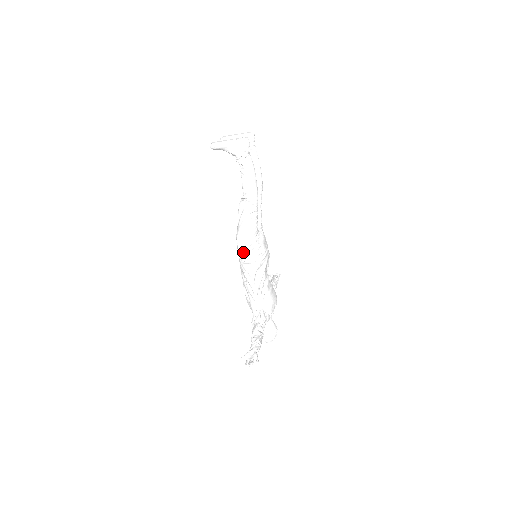
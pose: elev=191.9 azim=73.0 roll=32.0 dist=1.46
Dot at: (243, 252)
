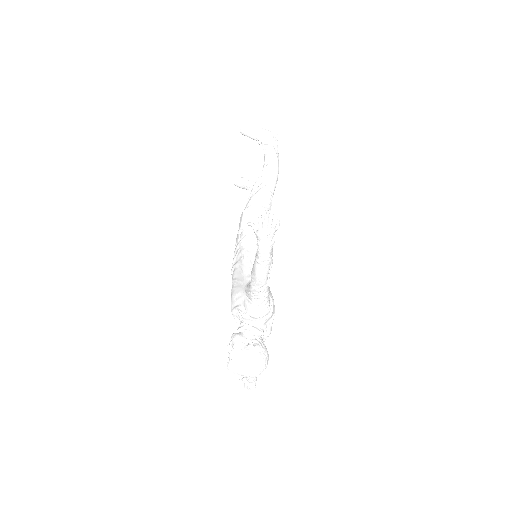
Dot at: occluded
